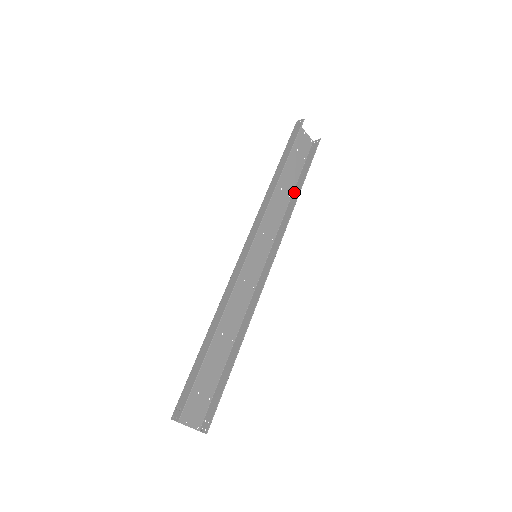
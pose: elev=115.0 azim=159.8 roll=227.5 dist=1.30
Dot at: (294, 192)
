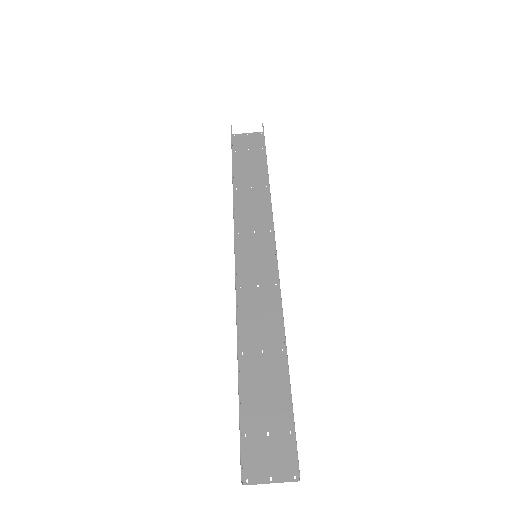
Dot at: occluded
